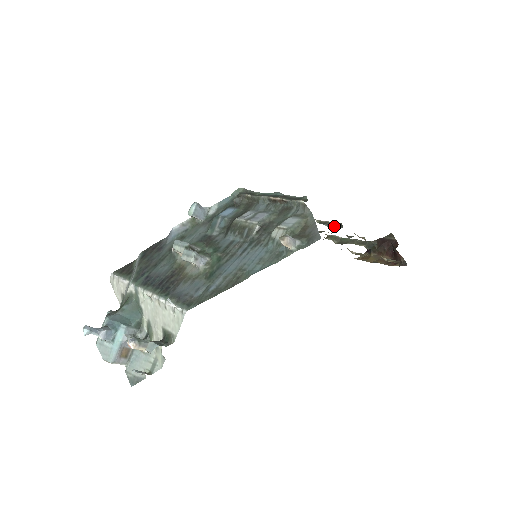
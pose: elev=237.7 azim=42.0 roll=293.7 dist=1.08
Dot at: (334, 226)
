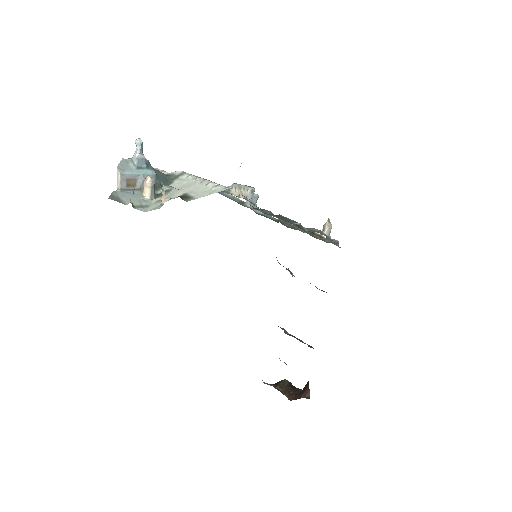
Dot at: occluded
